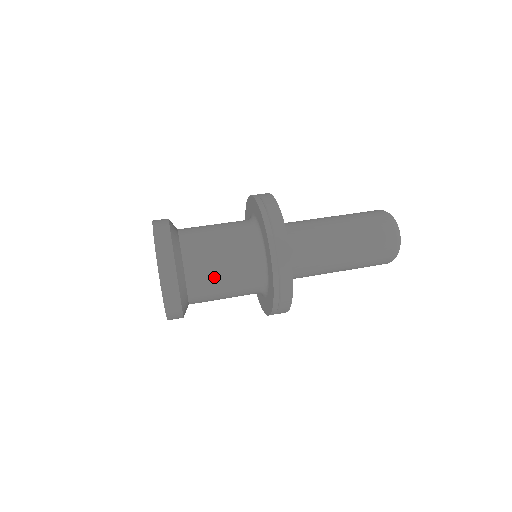
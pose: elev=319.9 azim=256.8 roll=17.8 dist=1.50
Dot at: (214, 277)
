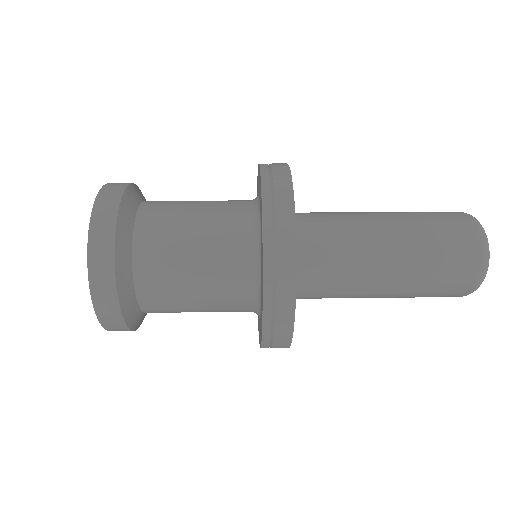
Dot at: (179, 217)
